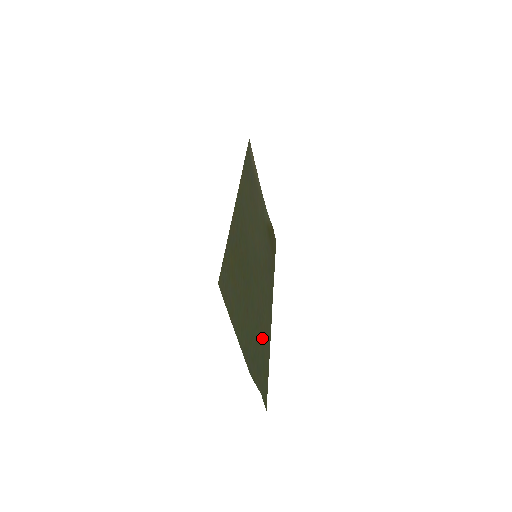
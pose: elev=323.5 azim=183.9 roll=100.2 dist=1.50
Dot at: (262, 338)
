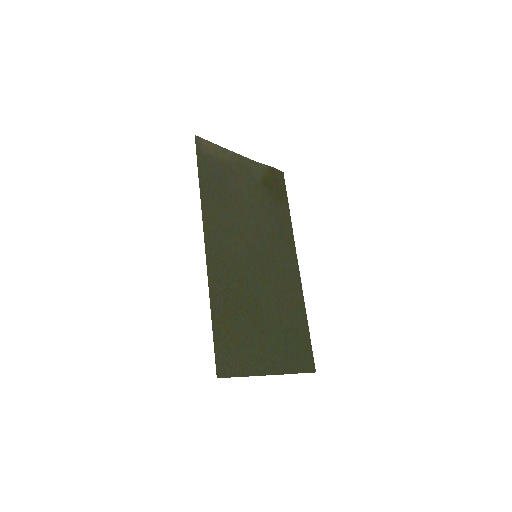
Dot at: (291, 322)
